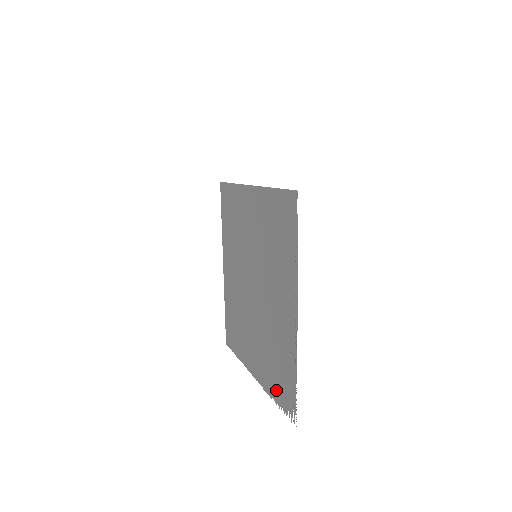
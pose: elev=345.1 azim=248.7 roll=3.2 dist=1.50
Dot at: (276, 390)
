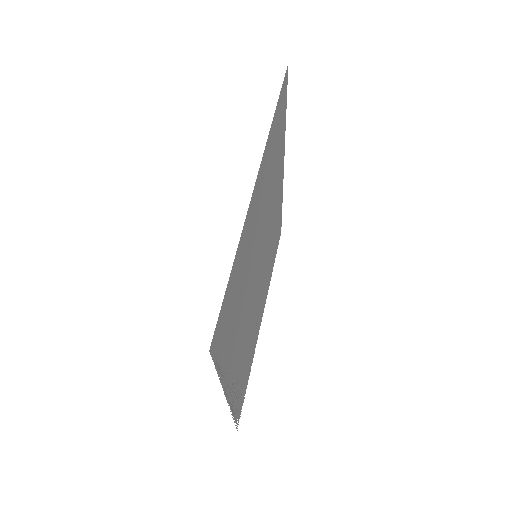
Dot at: (248, 373)
